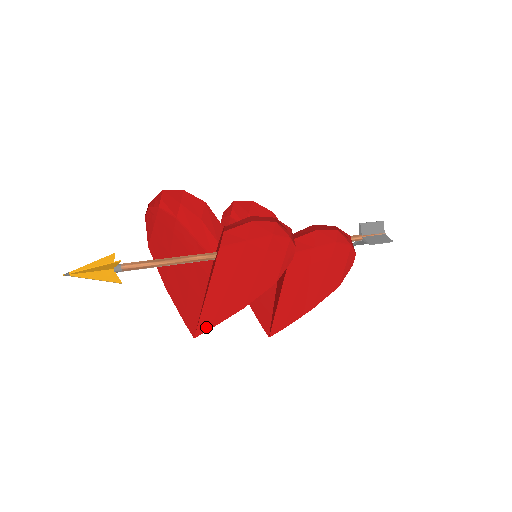
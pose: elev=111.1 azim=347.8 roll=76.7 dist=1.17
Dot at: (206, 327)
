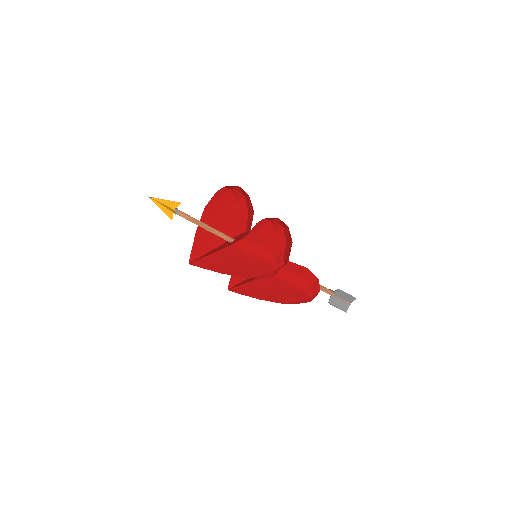
Dot at: (198, 265)
